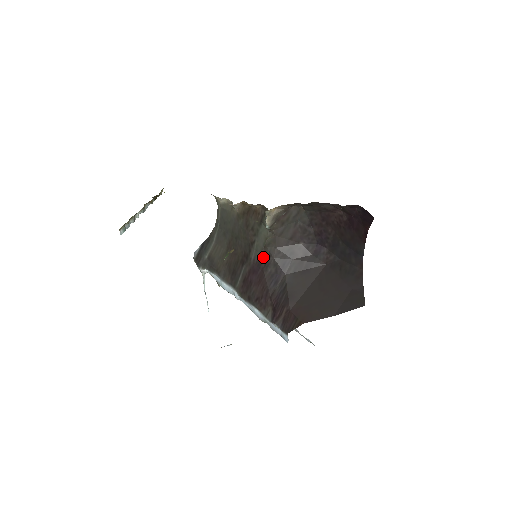
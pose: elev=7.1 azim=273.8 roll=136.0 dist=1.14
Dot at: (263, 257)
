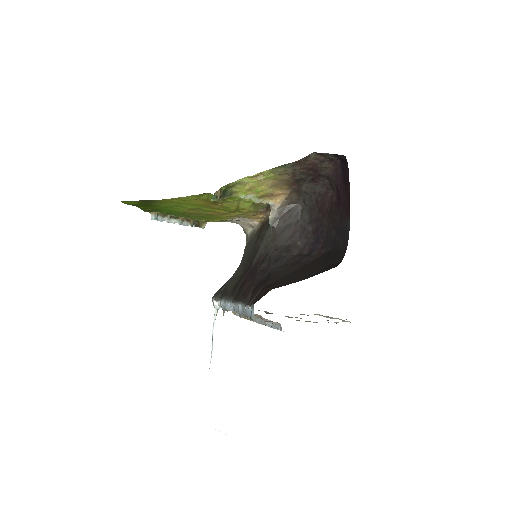
Dot at: (262, 257)
